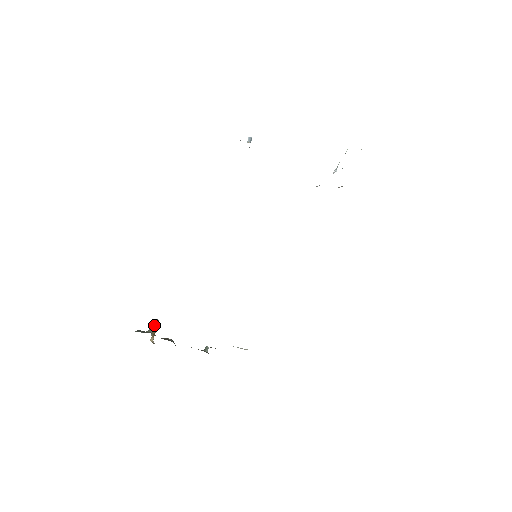
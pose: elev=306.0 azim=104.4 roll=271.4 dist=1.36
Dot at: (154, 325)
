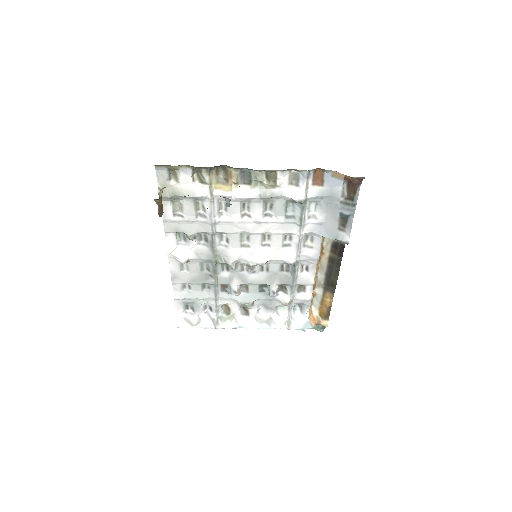
Dot at: (161, 202)
